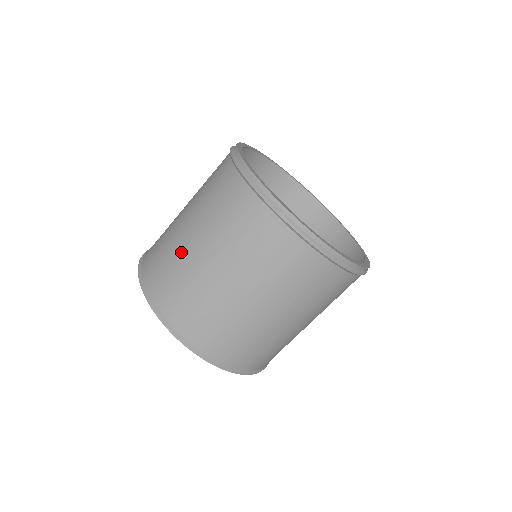
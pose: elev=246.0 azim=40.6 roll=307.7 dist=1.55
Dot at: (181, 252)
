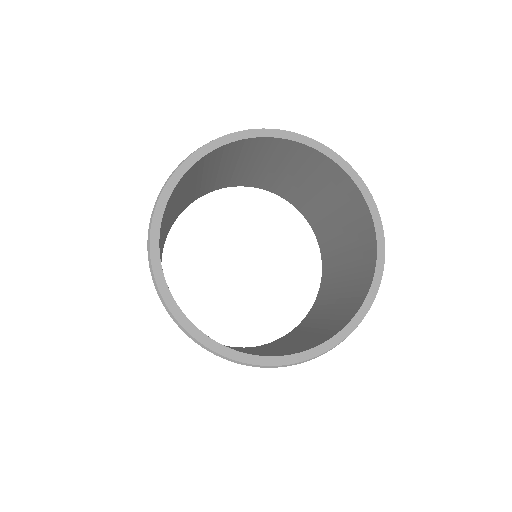
Dot at: occluded
